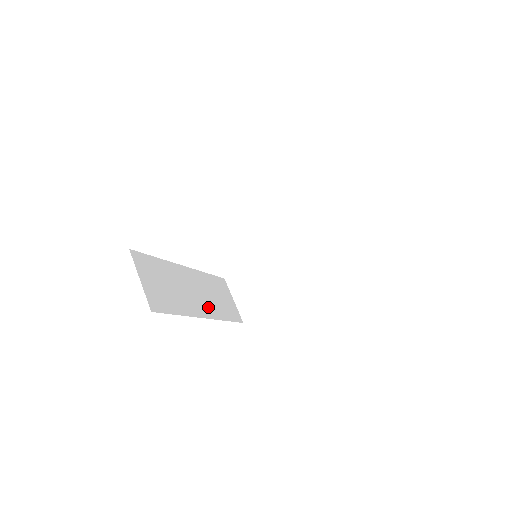
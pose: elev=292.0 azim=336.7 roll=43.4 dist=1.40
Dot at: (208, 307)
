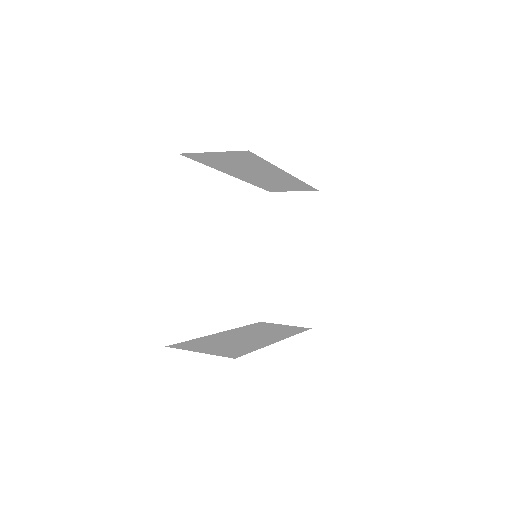
Dot at: (273, 336)
